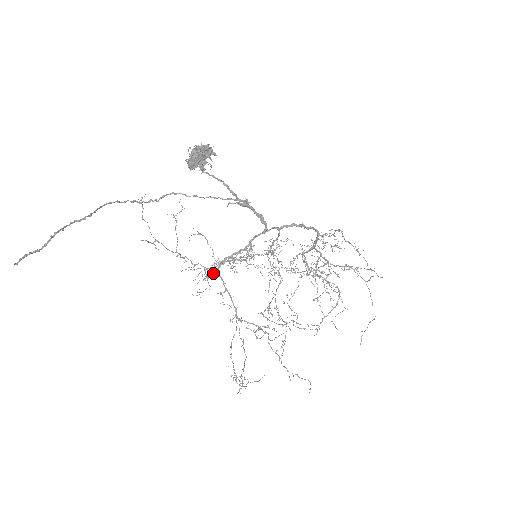
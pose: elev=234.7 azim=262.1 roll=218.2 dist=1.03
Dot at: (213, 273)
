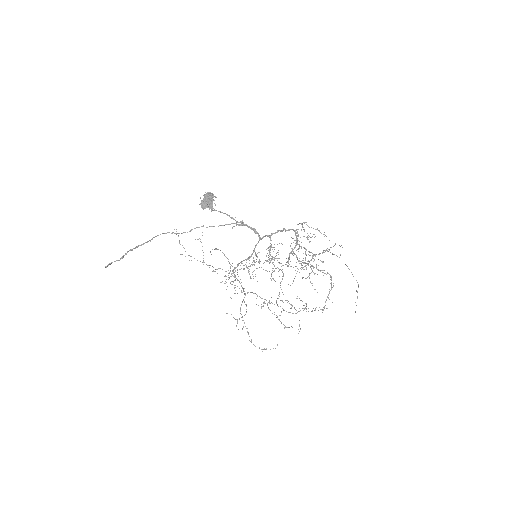
Dot at: (229, 273)
